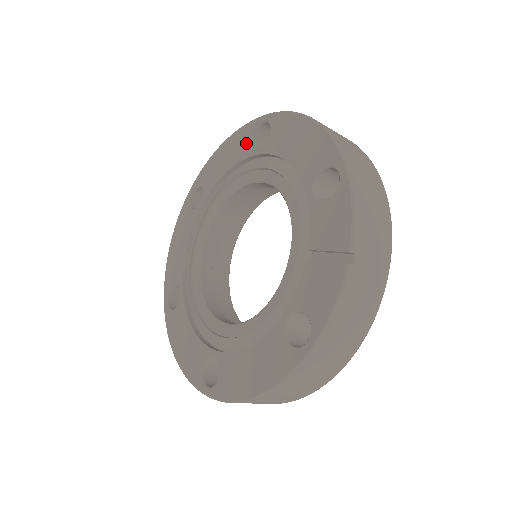
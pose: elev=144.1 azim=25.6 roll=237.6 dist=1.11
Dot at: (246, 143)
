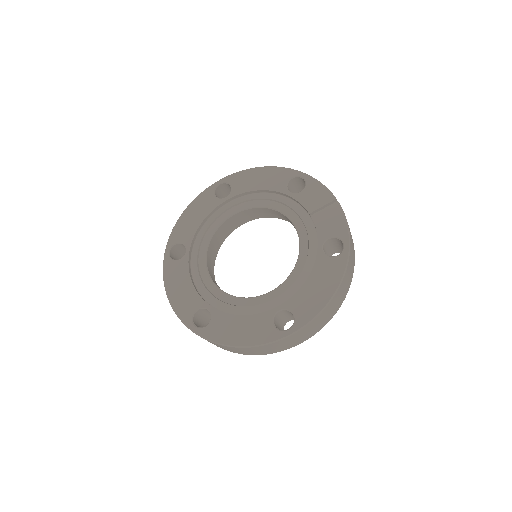
Dot at: (211, 199)
